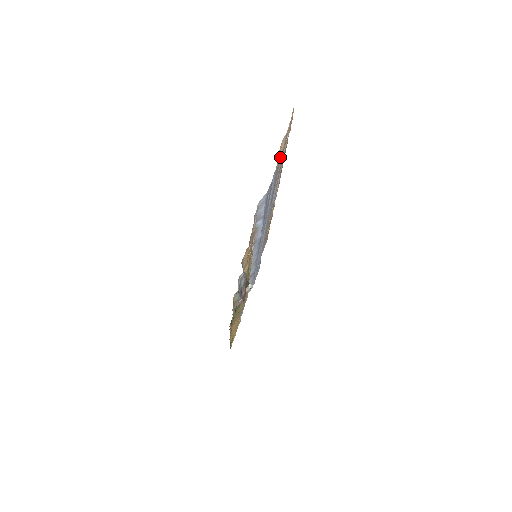
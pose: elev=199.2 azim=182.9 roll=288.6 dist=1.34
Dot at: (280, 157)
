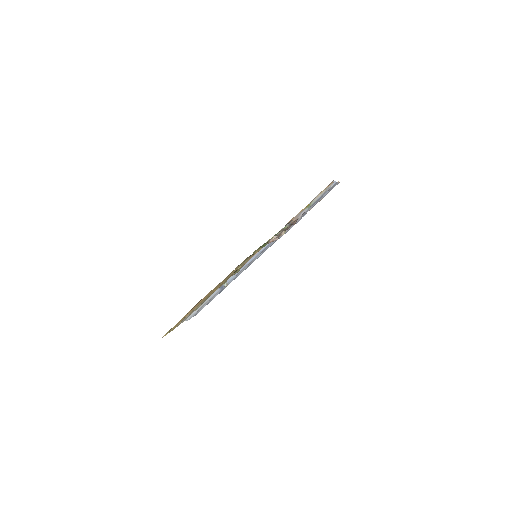
Dot at: occluded
